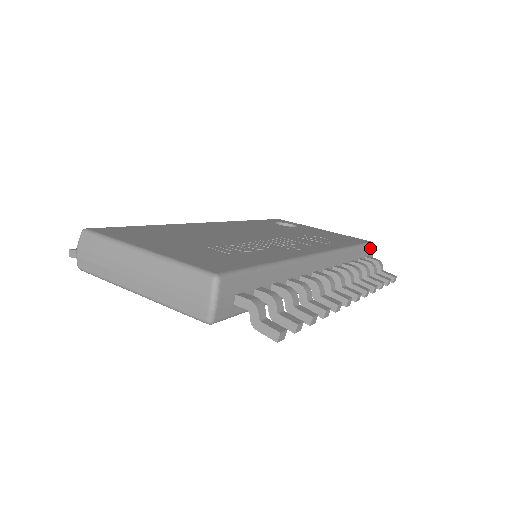
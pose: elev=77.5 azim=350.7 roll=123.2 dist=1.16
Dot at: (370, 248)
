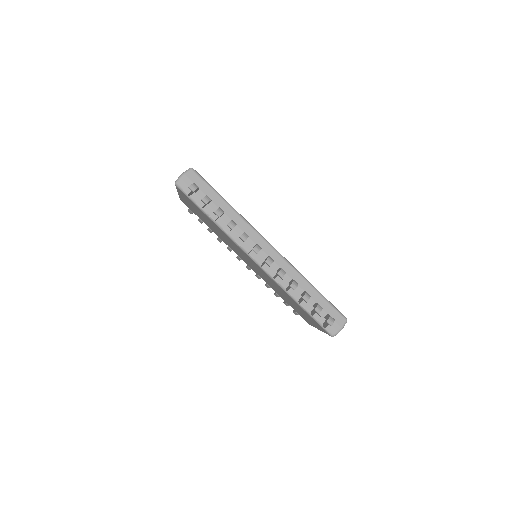
Dot at: (340, 317)
